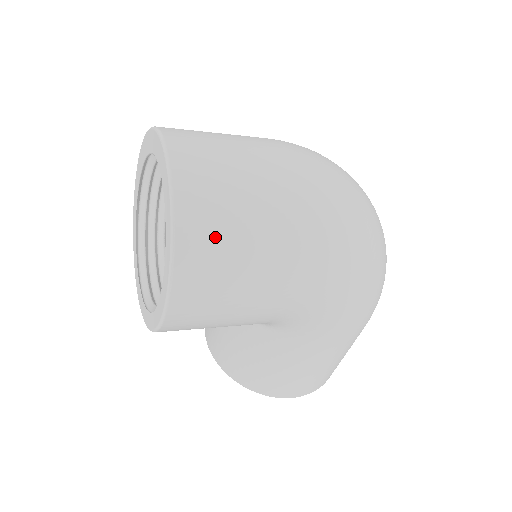
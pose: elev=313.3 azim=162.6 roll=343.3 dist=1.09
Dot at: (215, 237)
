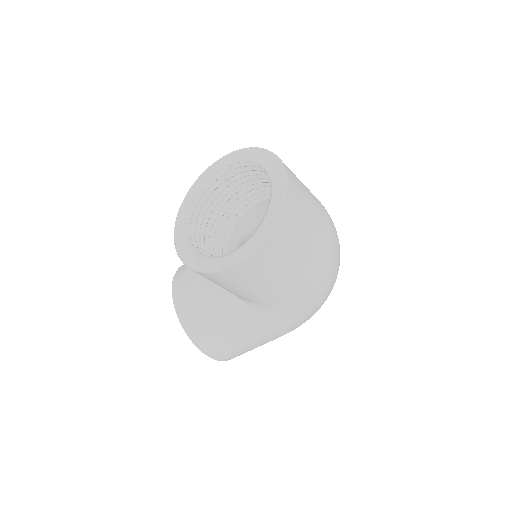
Dot at: (287, 241)
